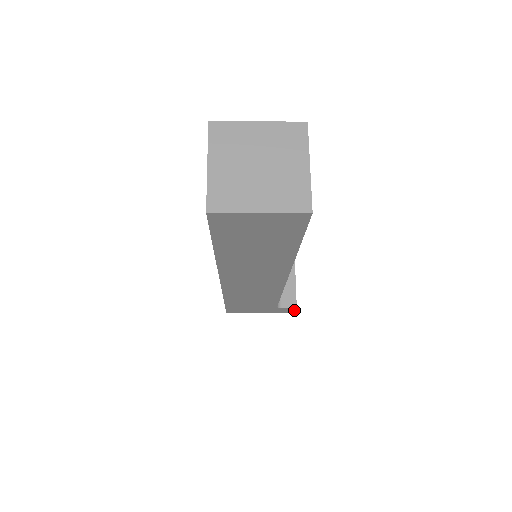
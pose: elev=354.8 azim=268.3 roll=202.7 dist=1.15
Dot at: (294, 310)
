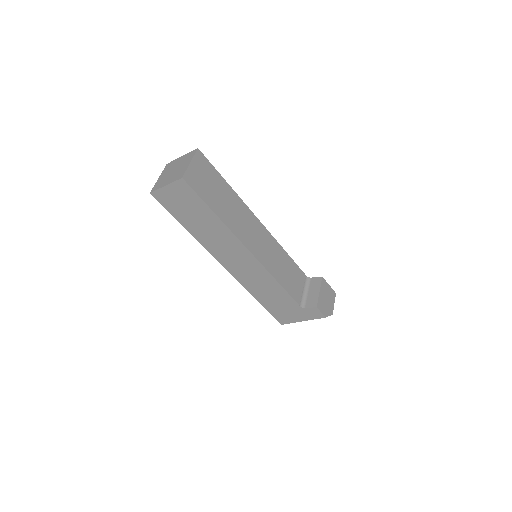
Dot at: (320, 312)
